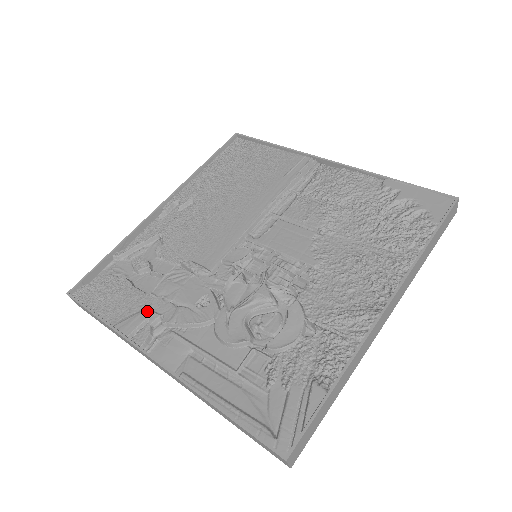
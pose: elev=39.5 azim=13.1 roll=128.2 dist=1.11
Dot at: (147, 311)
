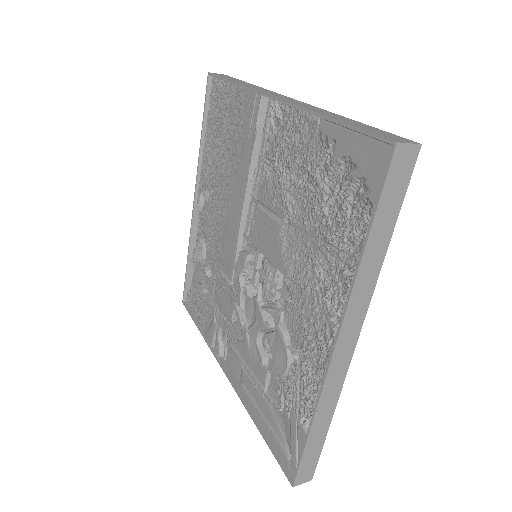
Dot at: (213, 324)
